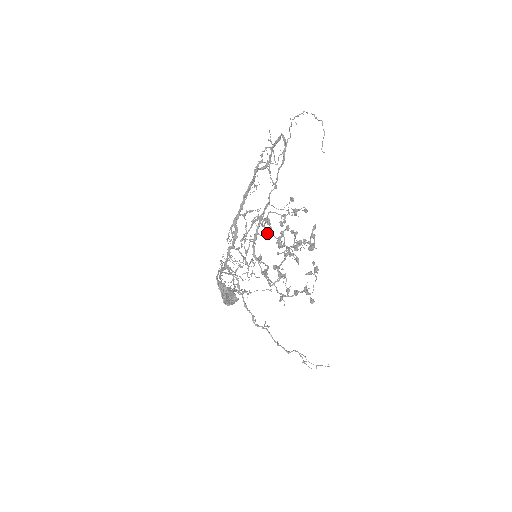
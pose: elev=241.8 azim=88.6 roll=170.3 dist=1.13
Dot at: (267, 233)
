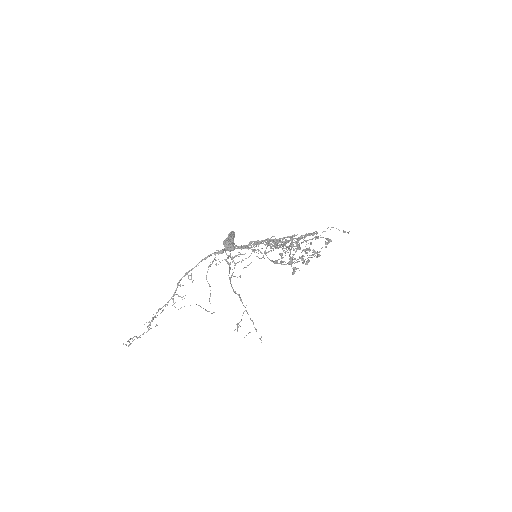
Dot at: (284, 243)
